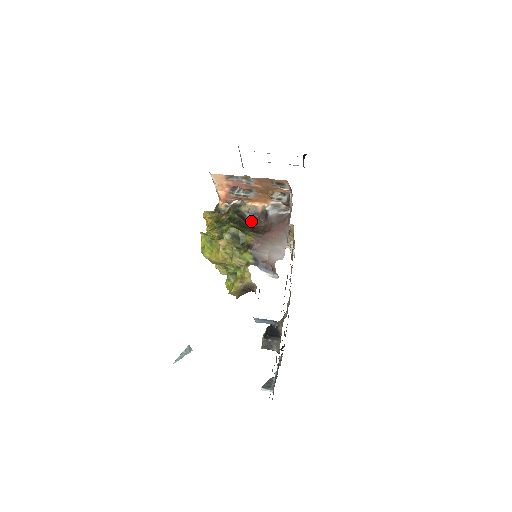
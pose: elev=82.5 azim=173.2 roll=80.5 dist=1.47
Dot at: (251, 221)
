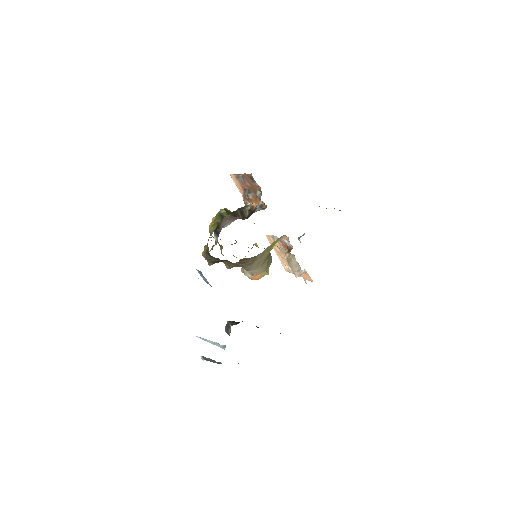
Dot at: (247, 216)
